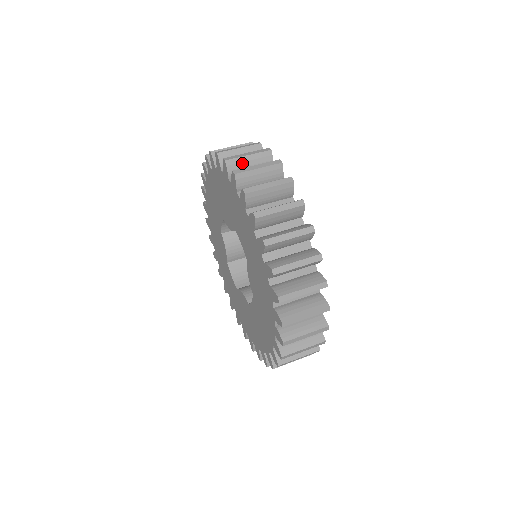
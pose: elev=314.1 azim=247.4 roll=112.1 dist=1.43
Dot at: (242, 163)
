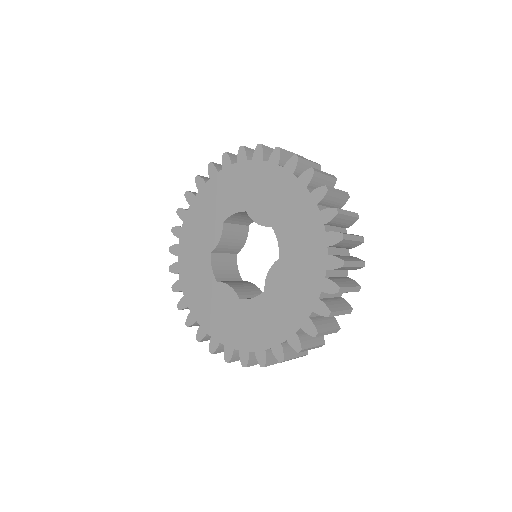
Dot at: occluded
